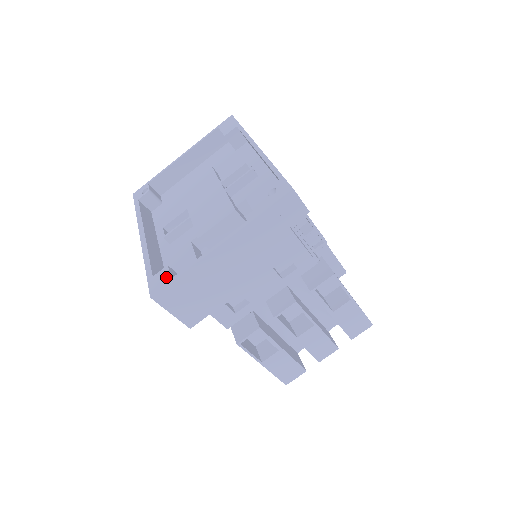
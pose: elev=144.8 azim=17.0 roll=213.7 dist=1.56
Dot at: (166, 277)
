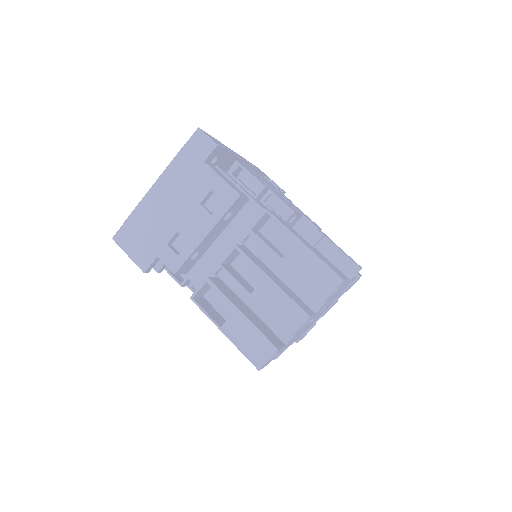
Dot at: occluded
